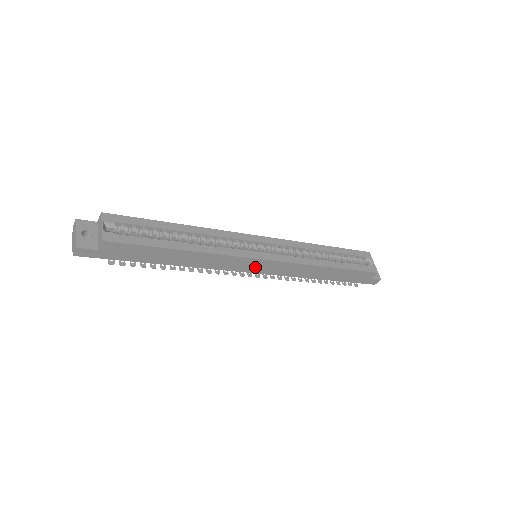
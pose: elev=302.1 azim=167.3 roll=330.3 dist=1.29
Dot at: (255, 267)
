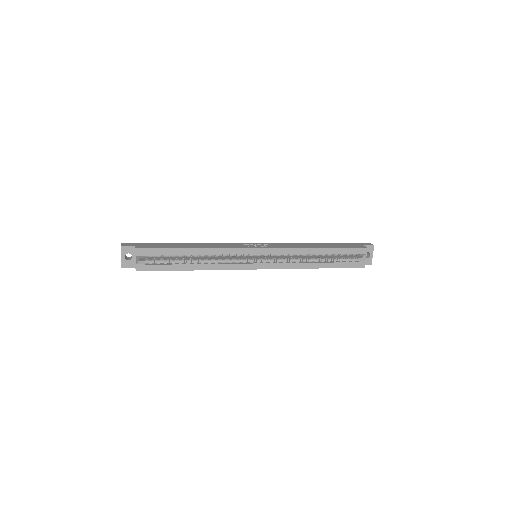
Dot at: occluded
